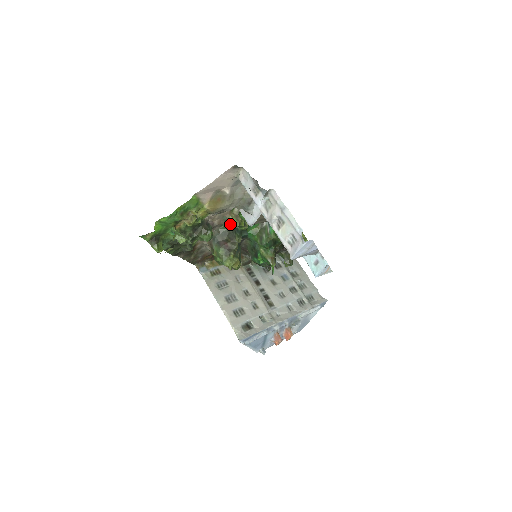
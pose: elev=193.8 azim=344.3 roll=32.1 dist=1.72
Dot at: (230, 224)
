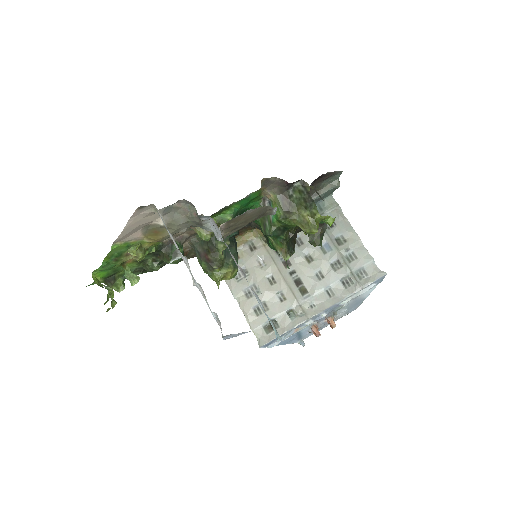
Dot at: (200, 237)
